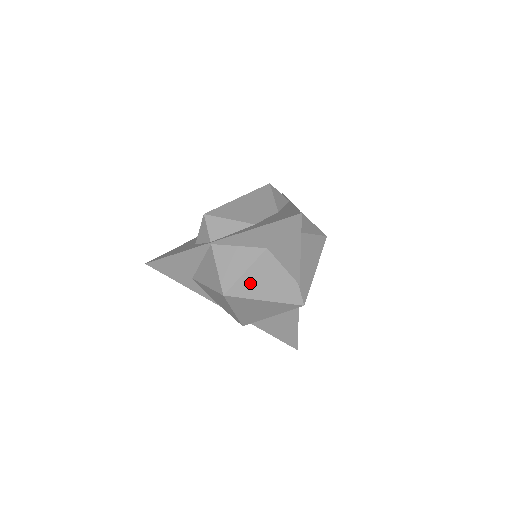
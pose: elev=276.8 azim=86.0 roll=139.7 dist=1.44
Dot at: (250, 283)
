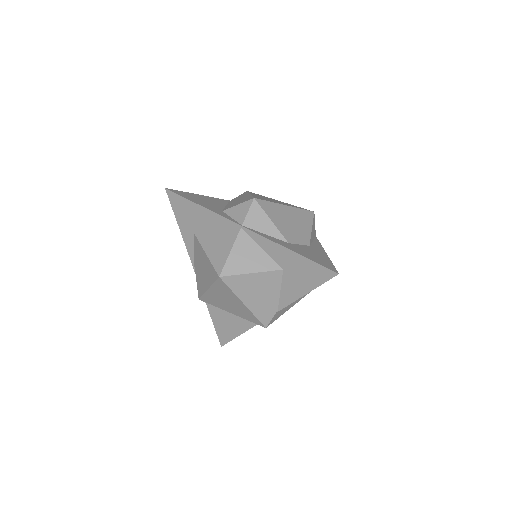
Dot at: (247, 283)
